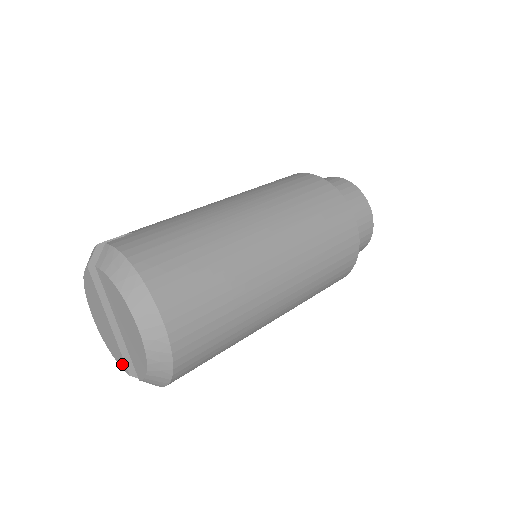
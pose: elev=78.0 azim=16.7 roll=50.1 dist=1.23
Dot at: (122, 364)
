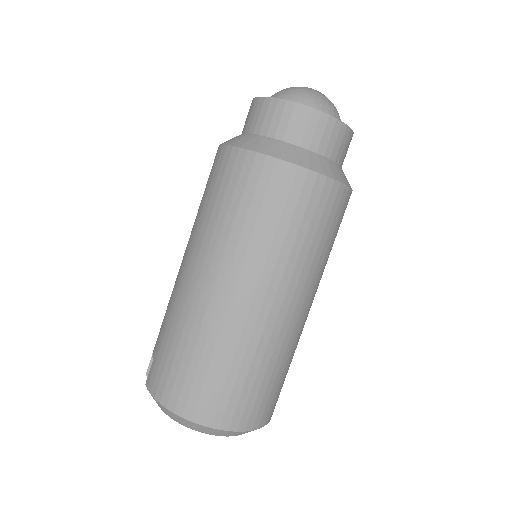
Dot at: occluded
